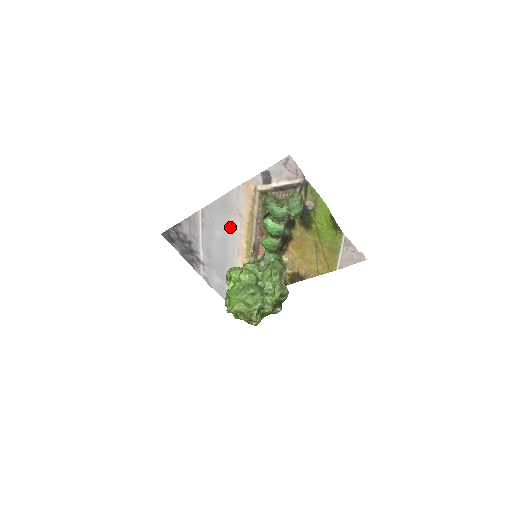
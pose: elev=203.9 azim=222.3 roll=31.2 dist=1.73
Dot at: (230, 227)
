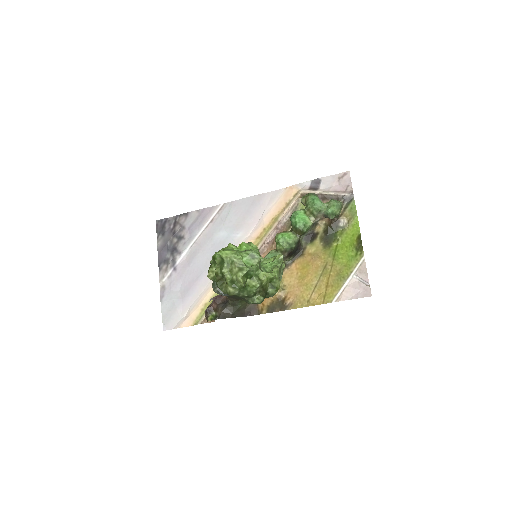
Dot at: (240, 231)
